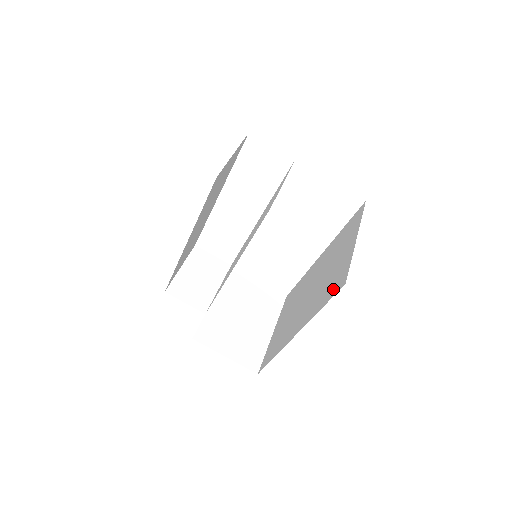
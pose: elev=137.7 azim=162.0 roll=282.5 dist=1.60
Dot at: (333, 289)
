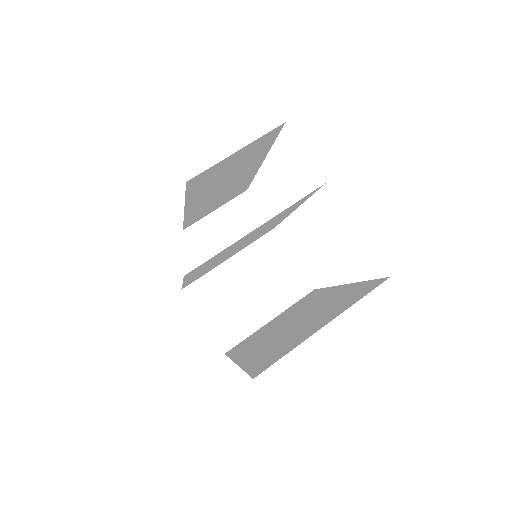
Dot at: (260, 364)
